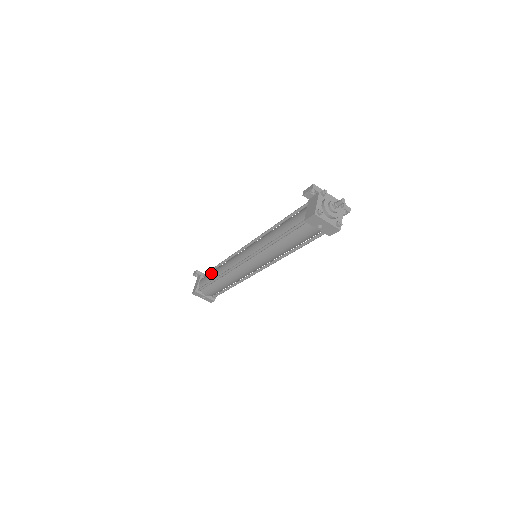
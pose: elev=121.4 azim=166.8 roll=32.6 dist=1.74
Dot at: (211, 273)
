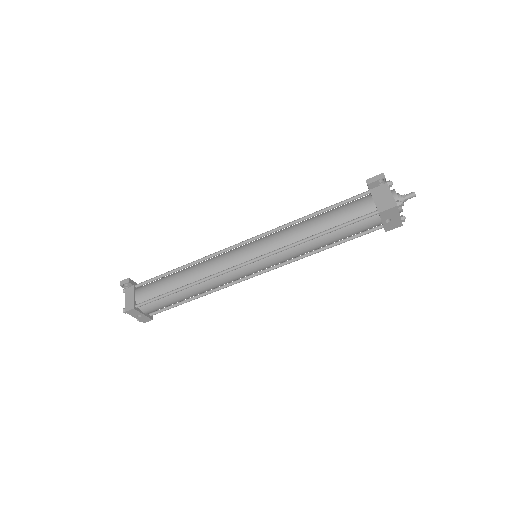
Dot at: (165, 281)
